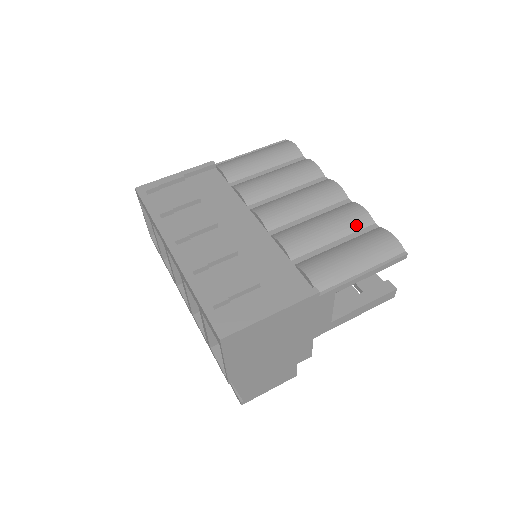
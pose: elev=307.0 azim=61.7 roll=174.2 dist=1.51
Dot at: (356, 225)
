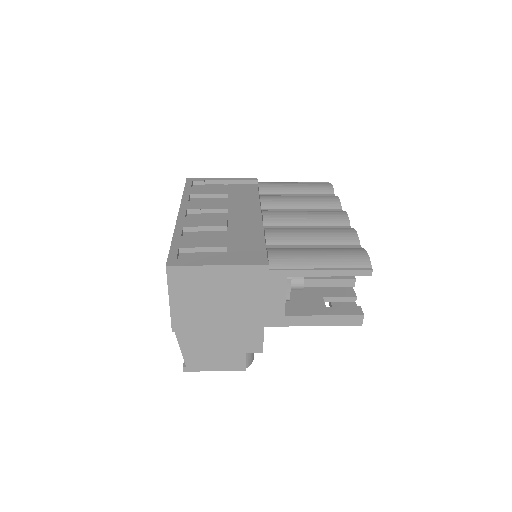
Dot at: (340, 240)
